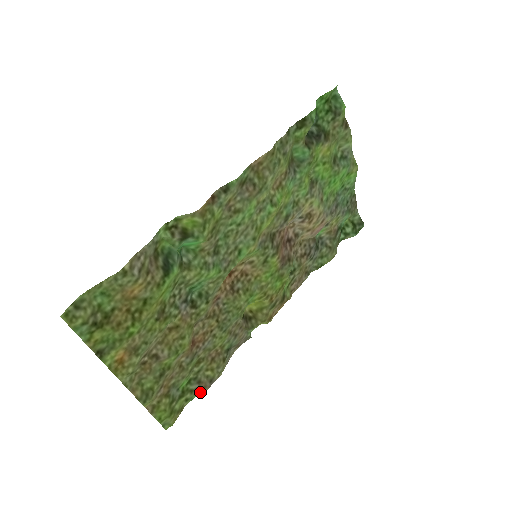
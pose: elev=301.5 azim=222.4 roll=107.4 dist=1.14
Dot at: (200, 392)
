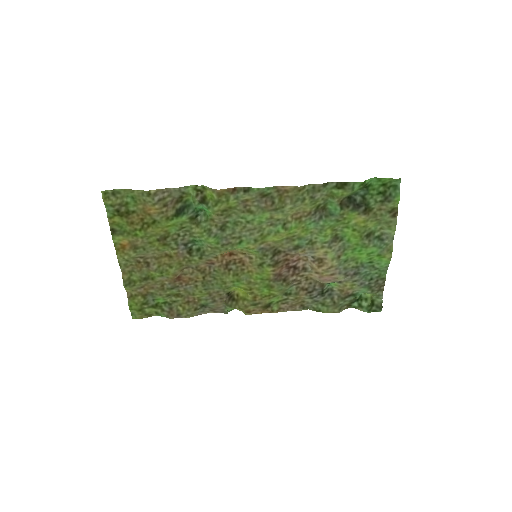
Dot at: (167, 315)
